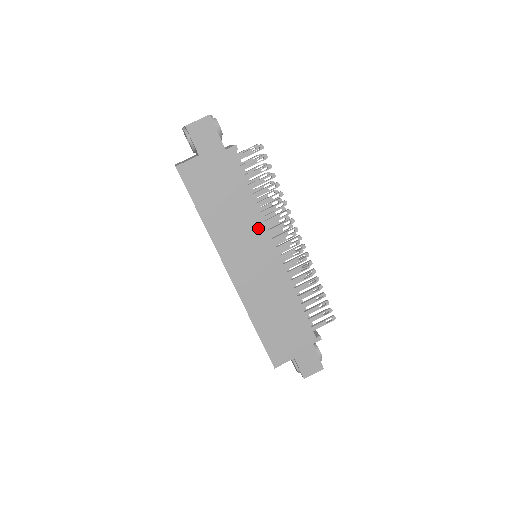
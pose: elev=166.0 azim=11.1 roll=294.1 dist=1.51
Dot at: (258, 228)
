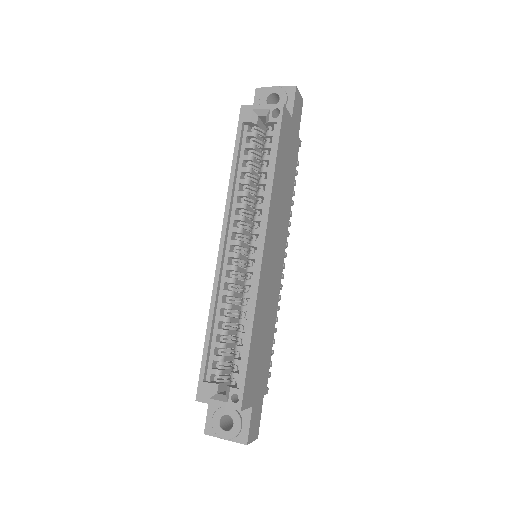
Dot at: (286, 225)
